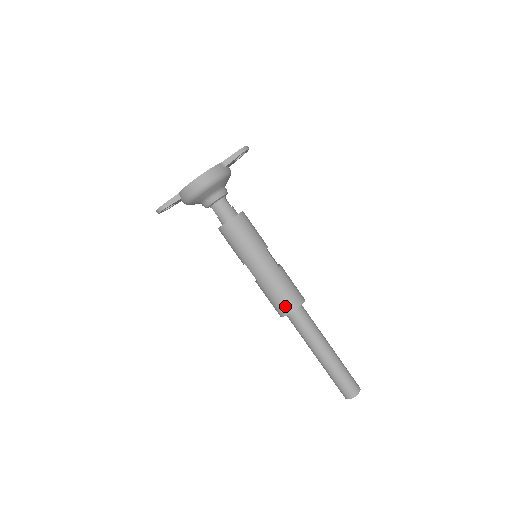
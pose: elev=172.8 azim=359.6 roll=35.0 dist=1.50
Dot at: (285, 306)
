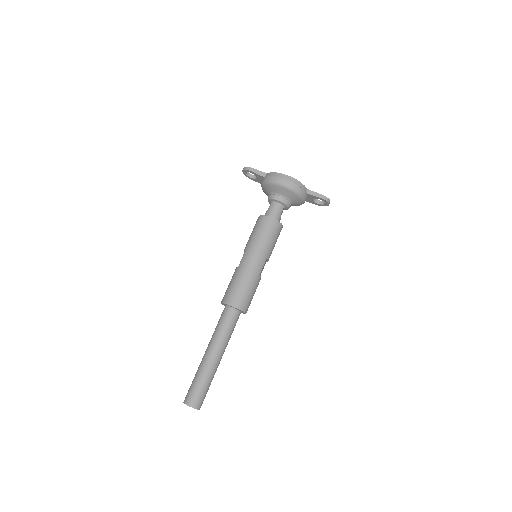
Dot at: (233, 297)
